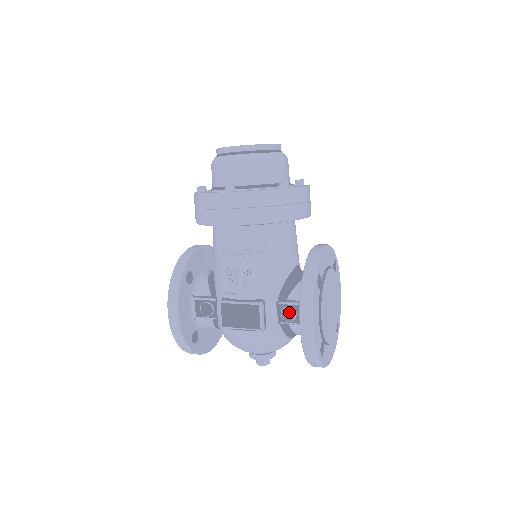
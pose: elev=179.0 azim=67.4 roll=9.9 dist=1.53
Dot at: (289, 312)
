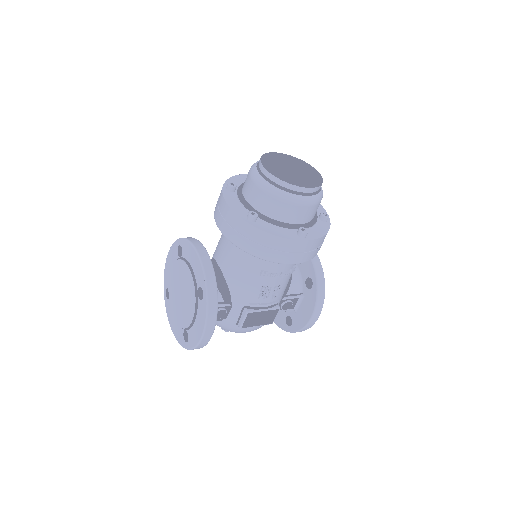
Dot at: (287, 304)
